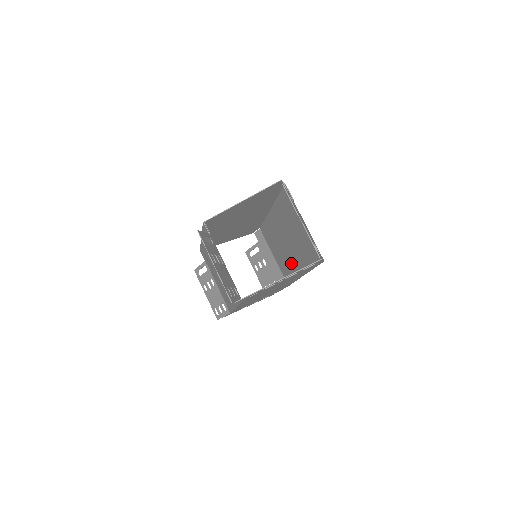
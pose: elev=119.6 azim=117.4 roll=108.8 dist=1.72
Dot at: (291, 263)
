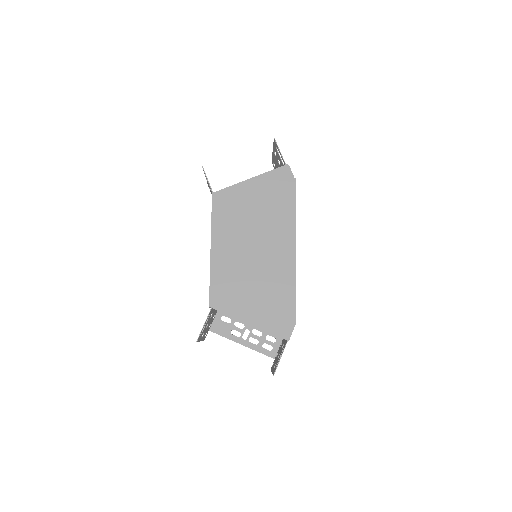
Dot at: occluded
